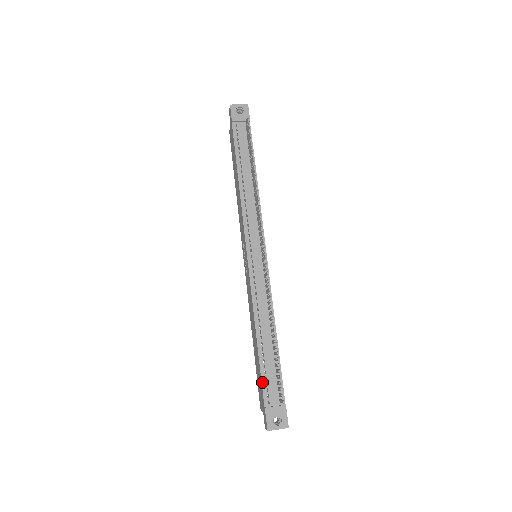
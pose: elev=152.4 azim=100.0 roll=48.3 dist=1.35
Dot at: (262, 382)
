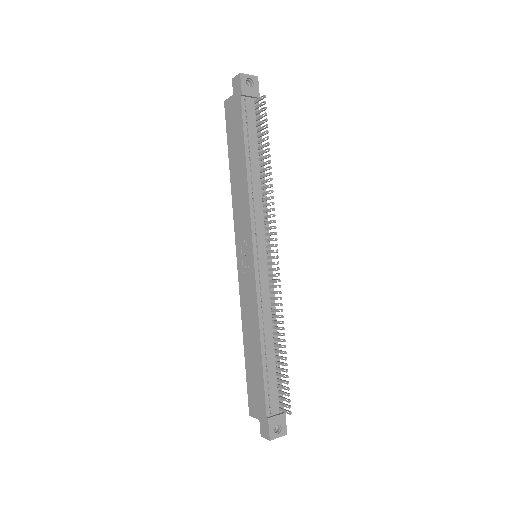
Dot at: (265, 393)
